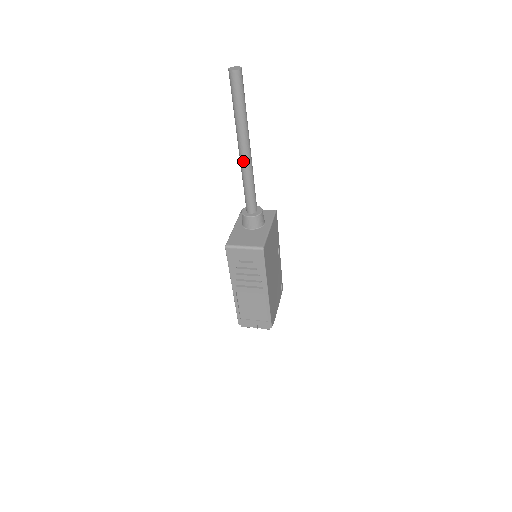
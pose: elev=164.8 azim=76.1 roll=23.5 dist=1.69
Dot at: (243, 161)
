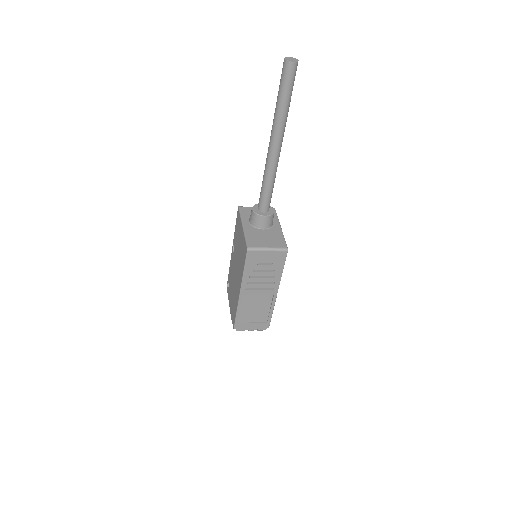
Dot at: (273, 158)
